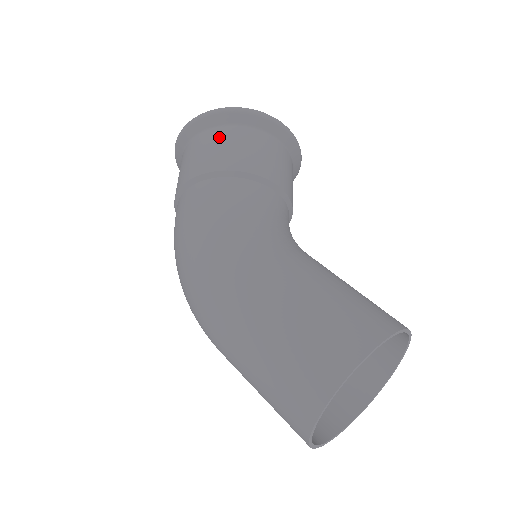
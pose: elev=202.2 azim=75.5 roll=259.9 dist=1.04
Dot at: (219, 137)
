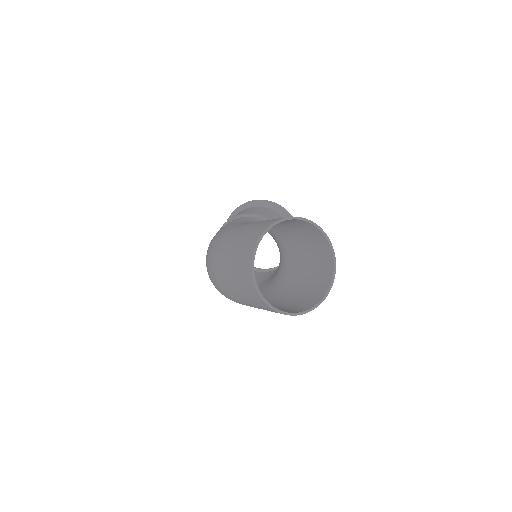
Dot at: (244, 210)
